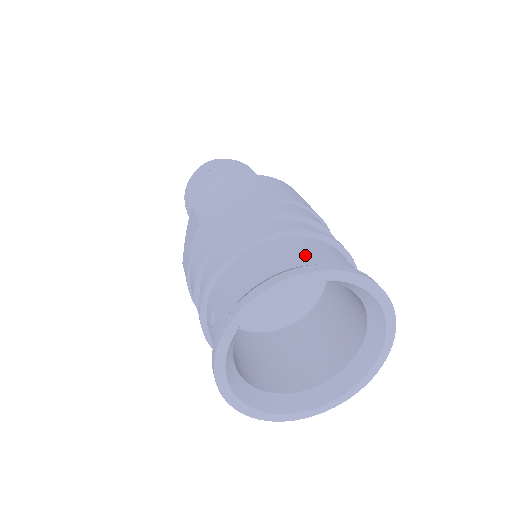
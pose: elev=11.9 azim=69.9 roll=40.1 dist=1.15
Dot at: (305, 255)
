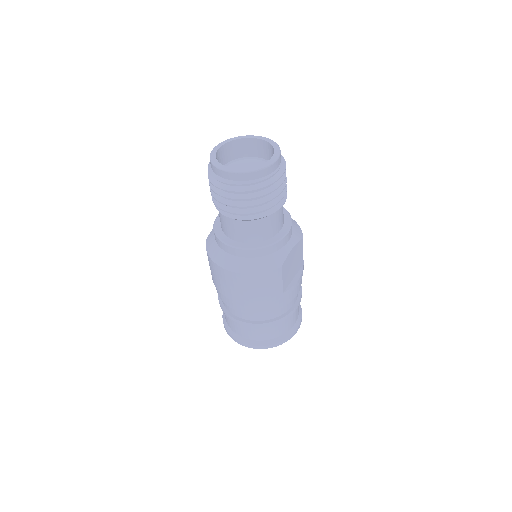
Dot at: (236, 329)
